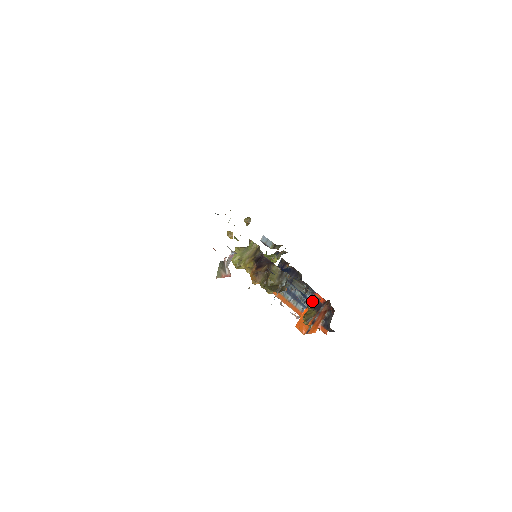
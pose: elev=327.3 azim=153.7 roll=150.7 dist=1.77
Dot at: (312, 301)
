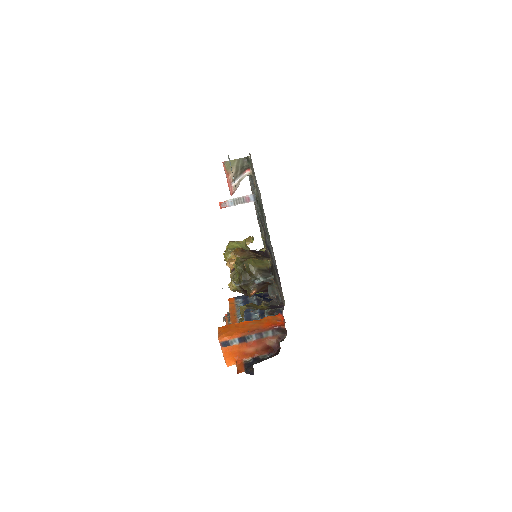
Dot at: occluded
